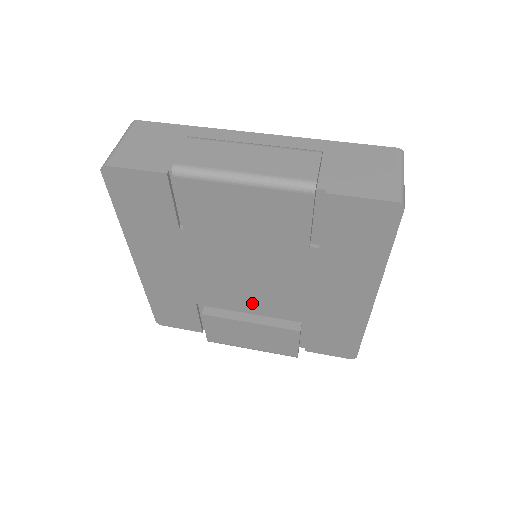
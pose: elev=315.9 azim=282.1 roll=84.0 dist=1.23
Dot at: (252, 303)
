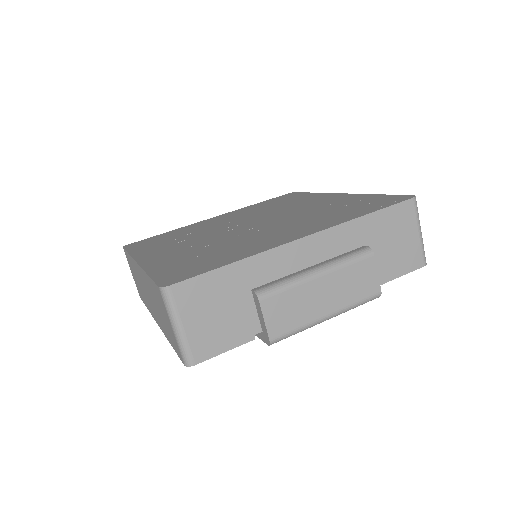
Dot at: occluded
